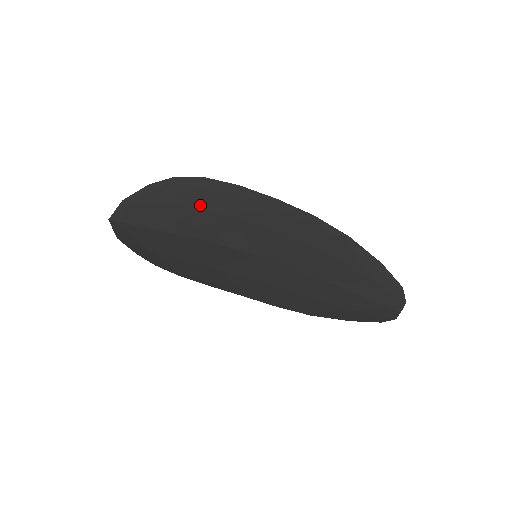
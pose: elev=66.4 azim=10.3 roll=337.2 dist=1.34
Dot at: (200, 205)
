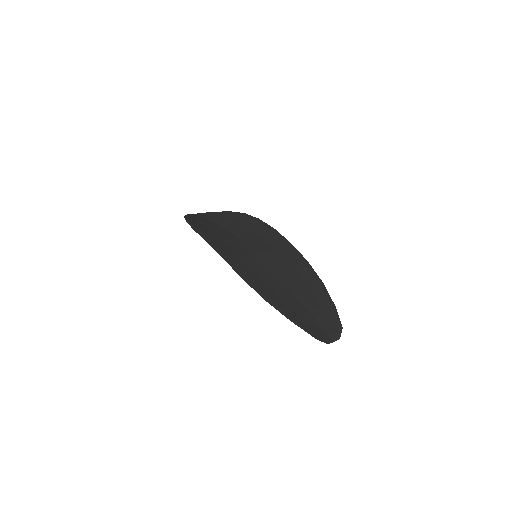
Dot at: occluded
